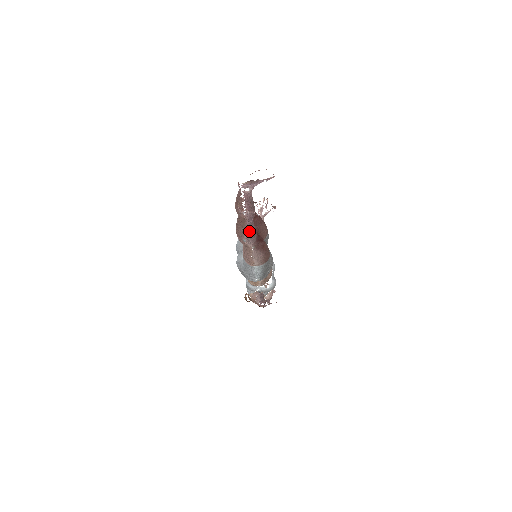
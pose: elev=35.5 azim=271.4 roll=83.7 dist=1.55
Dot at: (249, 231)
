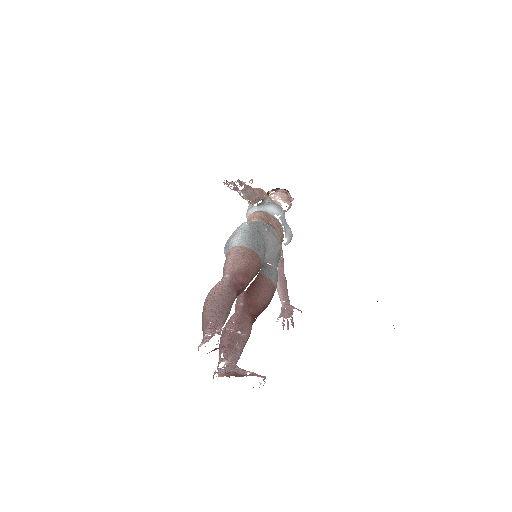
Dot at: occluded
